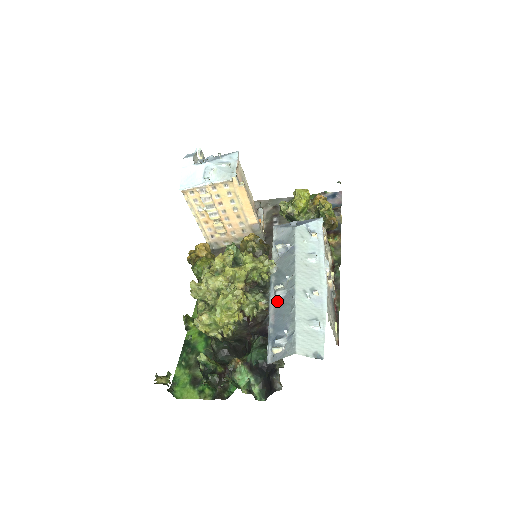
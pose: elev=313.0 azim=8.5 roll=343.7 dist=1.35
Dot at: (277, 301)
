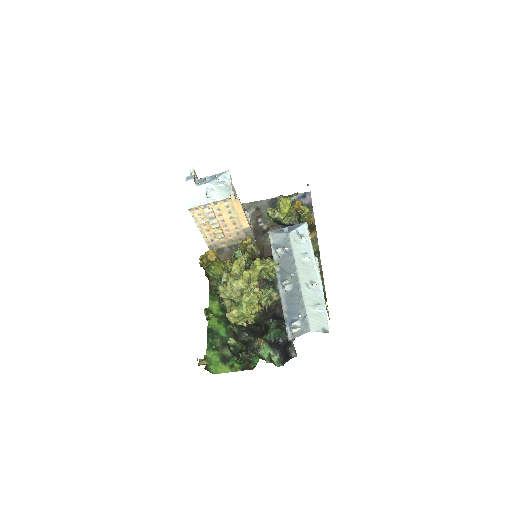
Dot at: (286, 293)
